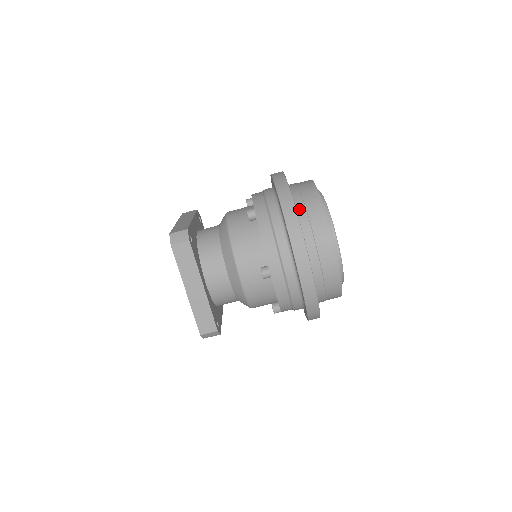
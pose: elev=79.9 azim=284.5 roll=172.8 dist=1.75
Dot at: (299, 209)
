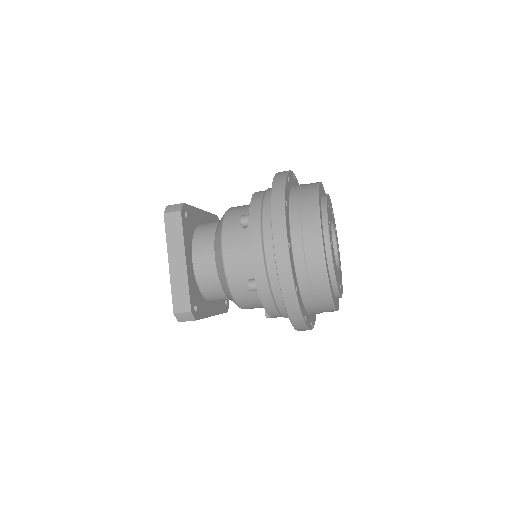
Dot at: (305, 295)
